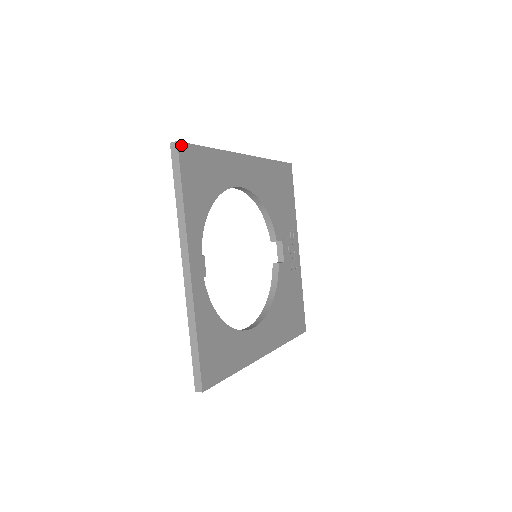
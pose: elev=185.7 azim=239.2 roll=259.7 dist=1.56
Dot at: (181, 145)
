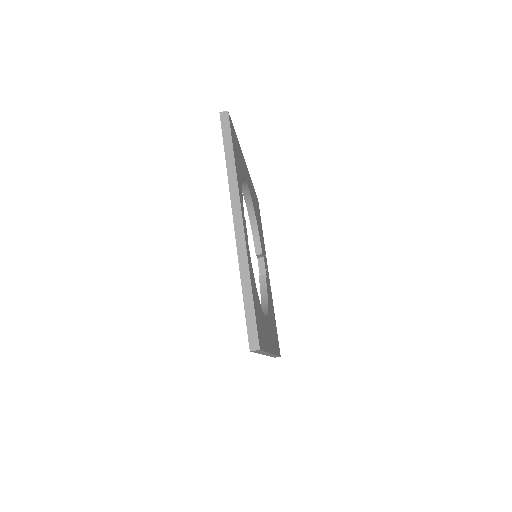
Dot at: (229, 116)
